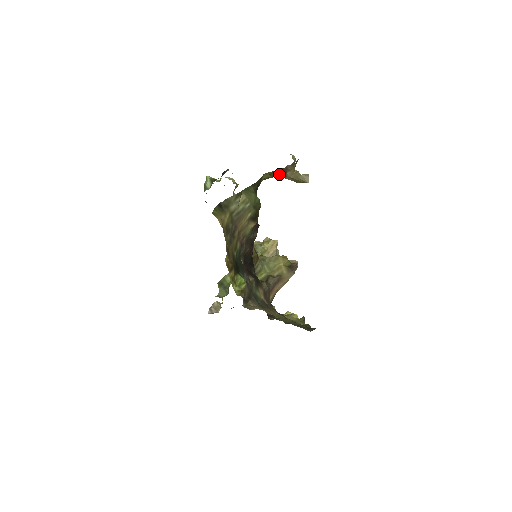
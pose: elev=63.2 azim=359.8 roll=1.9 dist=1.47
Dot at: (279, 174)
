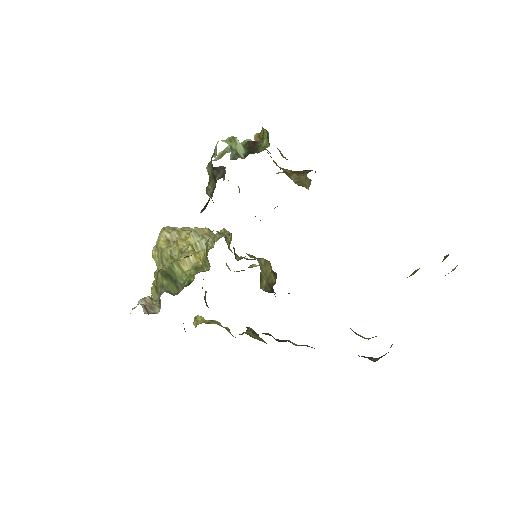
Dot at: (303, 171)
